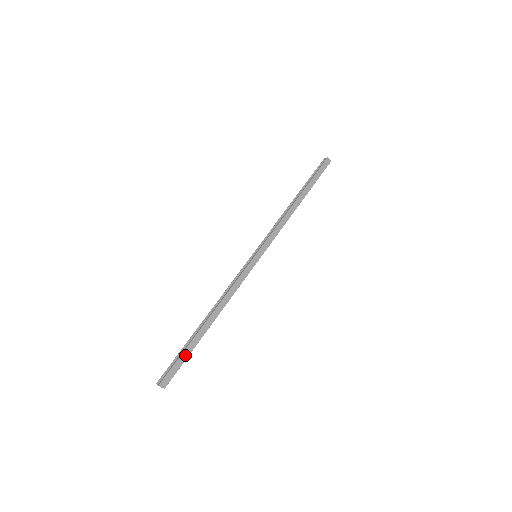
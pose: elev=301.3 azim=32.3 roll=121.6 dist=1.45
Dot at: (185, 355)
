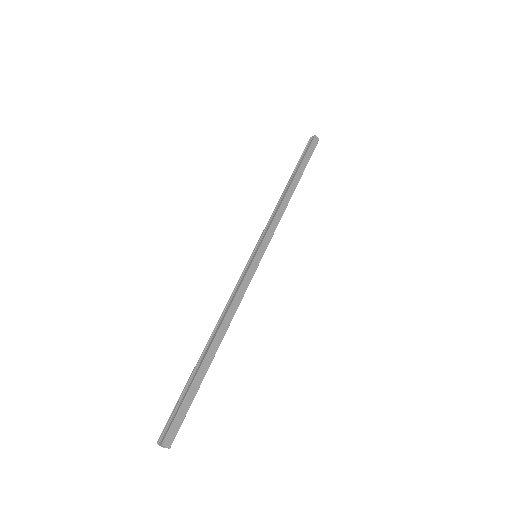
Dot at: (190, 396)
